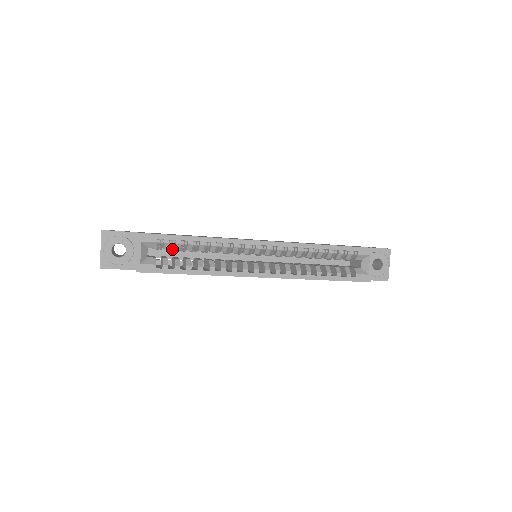
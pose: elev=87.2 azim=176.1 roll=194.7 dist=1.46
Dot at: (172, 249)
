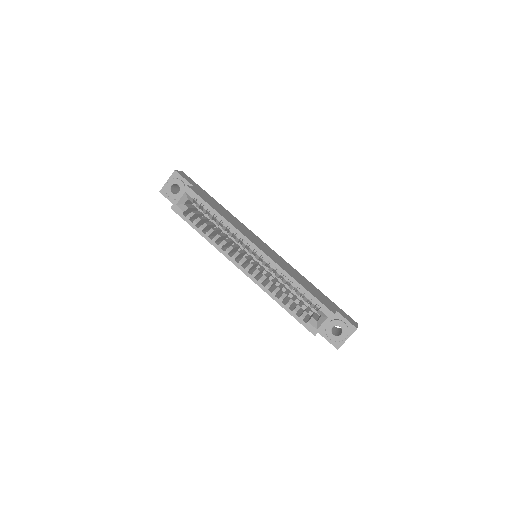
Dot at: occluded
